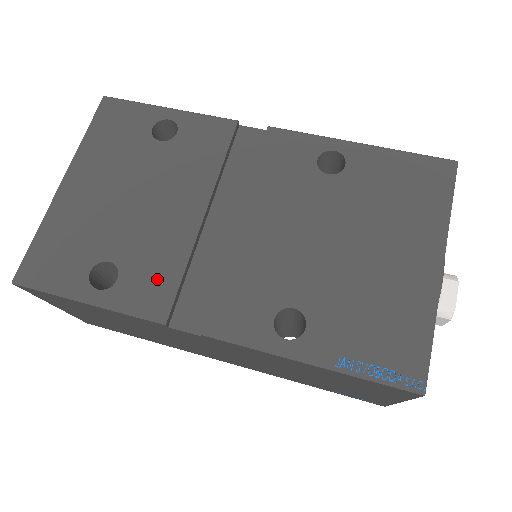
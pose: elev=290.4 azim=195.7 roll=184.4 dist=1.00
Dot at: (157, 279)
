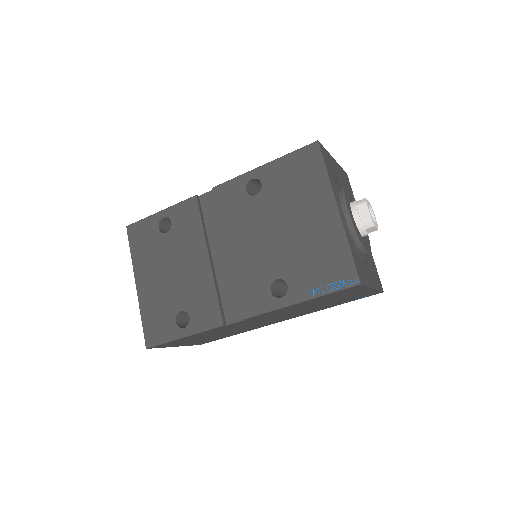
Dot at: (207, 306)
